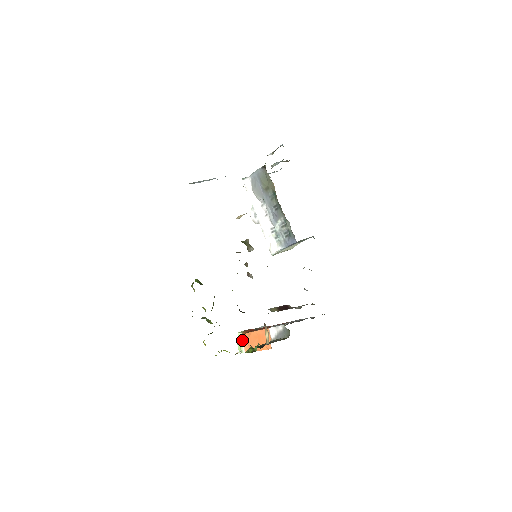
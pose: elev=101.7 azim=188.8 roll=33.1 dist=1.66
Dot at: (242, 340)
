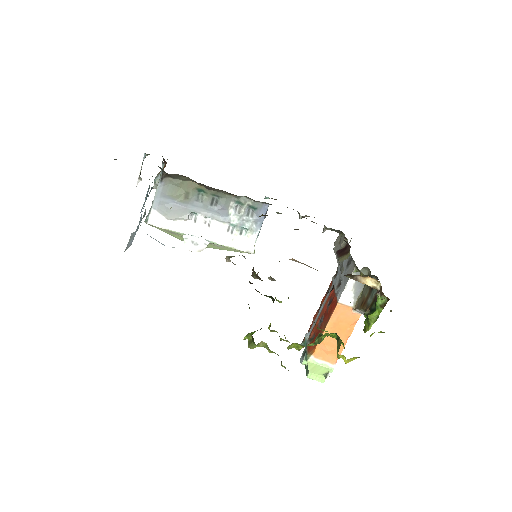
Dot at: (319, 360)
